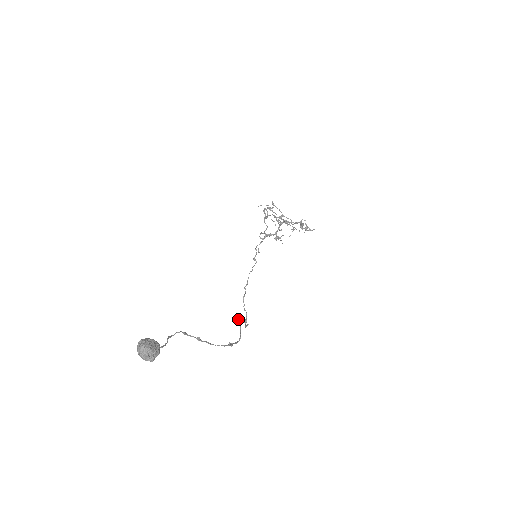
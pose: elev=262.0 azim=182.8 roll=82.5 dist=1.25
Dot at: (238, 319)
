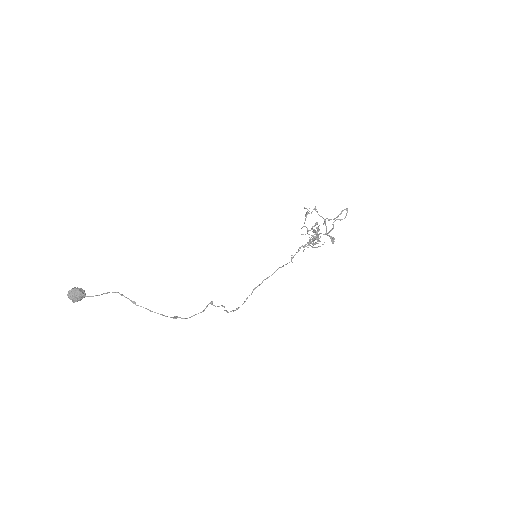
Dot at: (211, 302)
